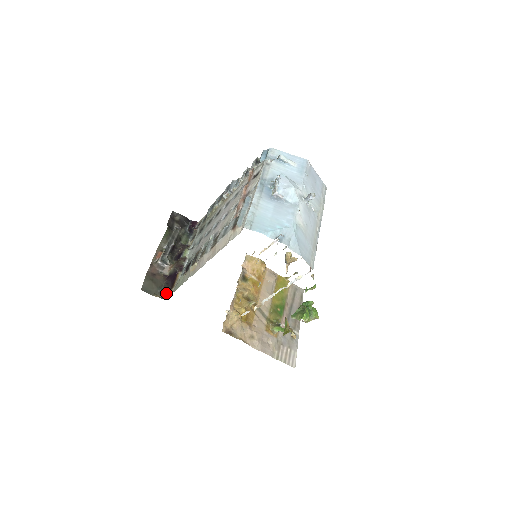
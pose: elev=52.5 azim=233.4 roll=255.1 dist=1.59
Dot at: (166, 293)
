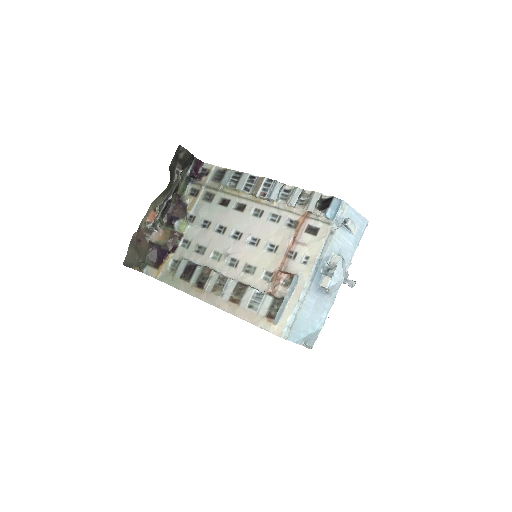
Dot at: (148, 267)
